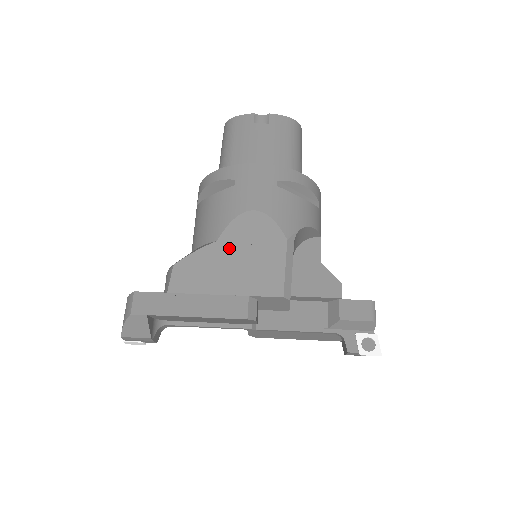
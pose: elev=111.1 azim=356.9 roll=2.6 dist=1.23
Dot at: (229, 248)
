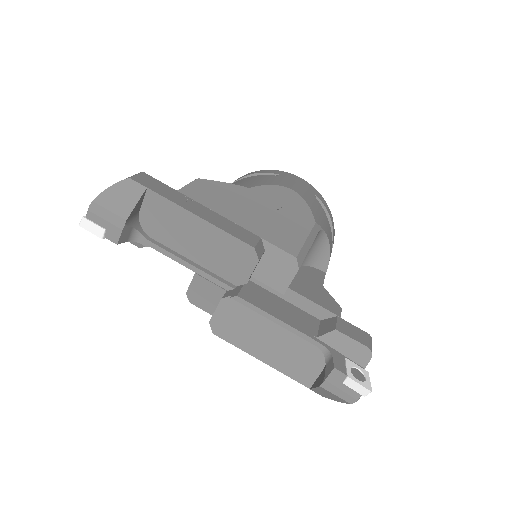
Dot at: (258, 198)
